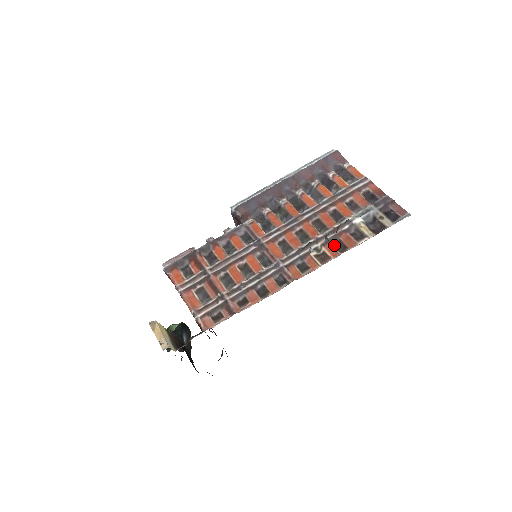
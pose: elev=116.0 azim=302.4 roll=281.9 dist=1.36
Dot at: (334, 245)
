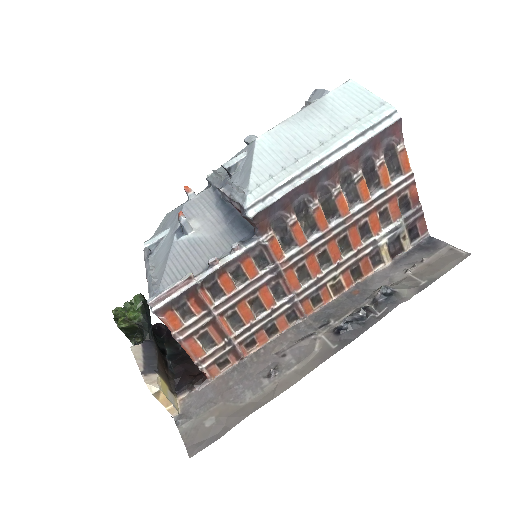
Dot at: (351, 272)
